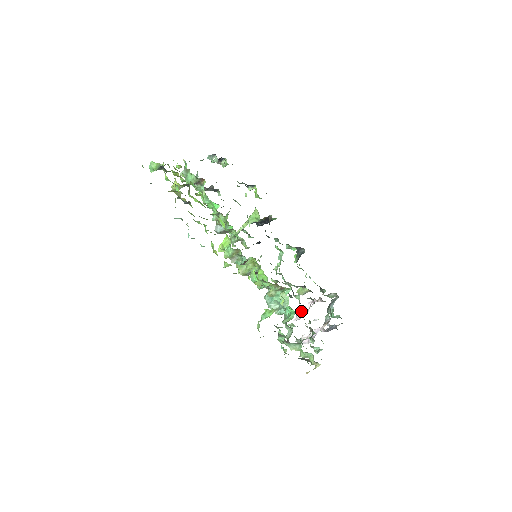
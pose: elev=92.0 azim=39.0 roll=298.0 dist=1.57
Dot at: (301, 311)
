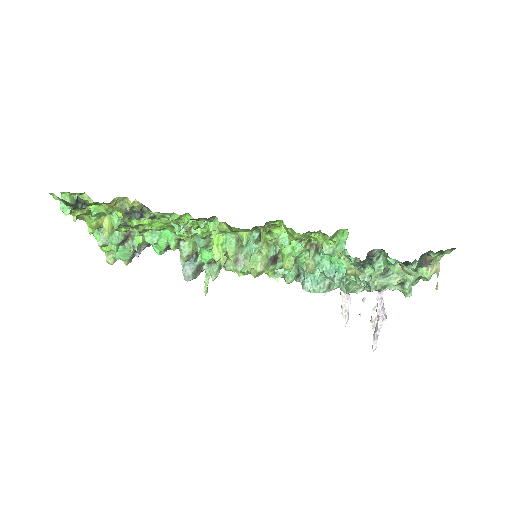
Dot at: (343, 305)
